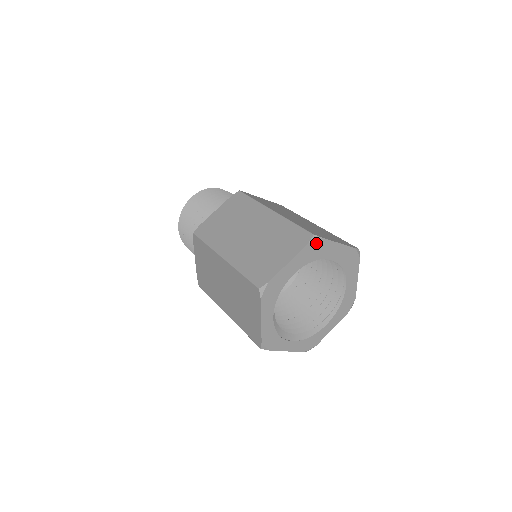
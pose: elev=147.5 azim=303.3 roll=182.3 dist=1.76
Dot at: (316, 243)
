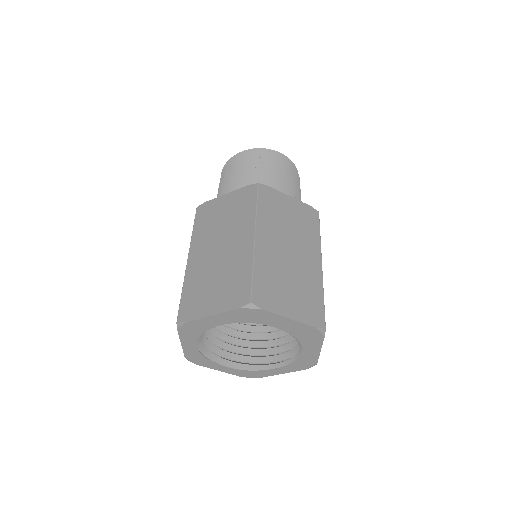
Dot at: (252, 310)
